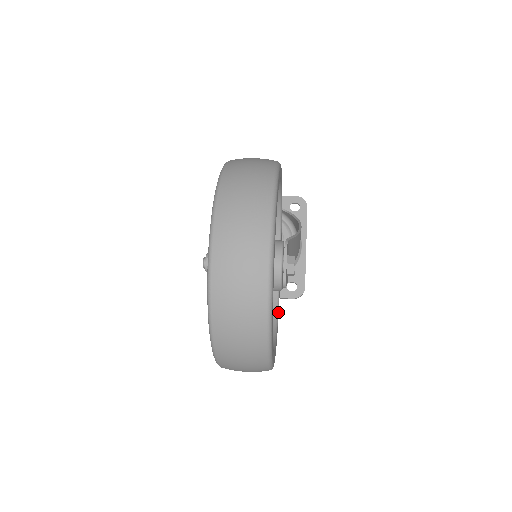
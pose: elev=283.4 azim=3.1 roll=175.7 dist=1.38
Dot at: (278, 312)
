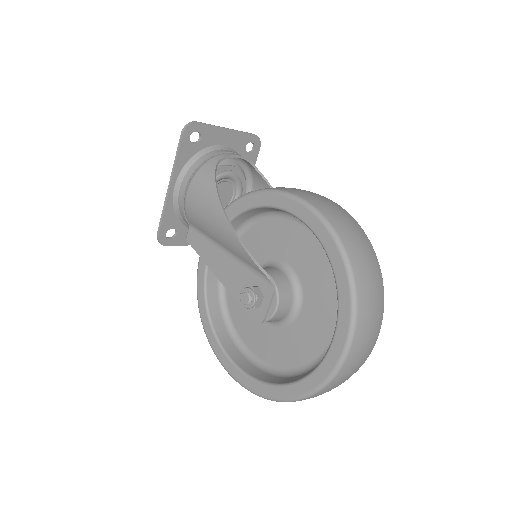
Dot at: occluded
